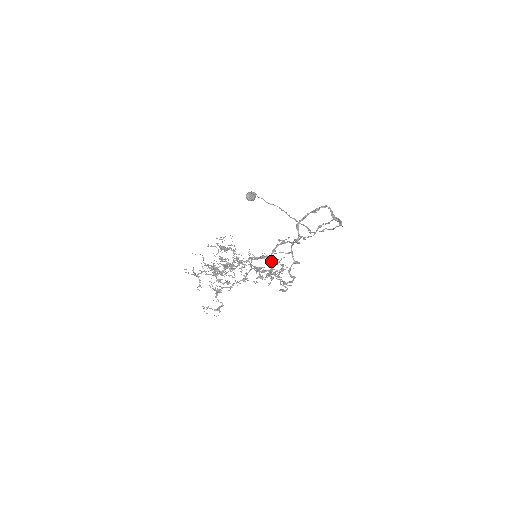
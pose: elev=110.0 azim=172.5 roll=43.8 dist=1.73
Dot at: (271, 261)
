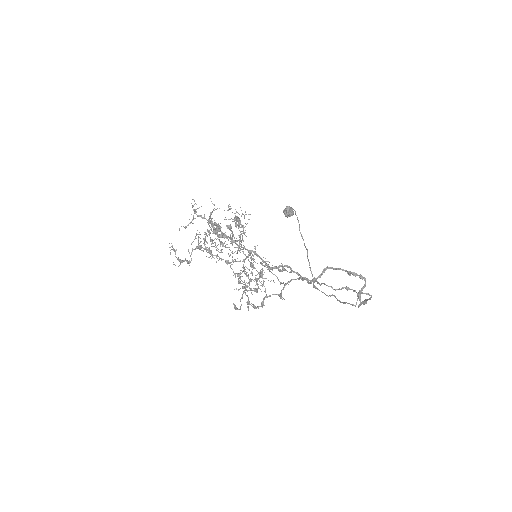
Dot at: occluded
